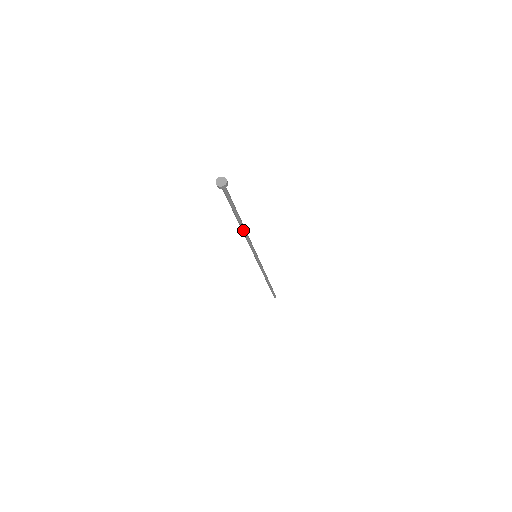
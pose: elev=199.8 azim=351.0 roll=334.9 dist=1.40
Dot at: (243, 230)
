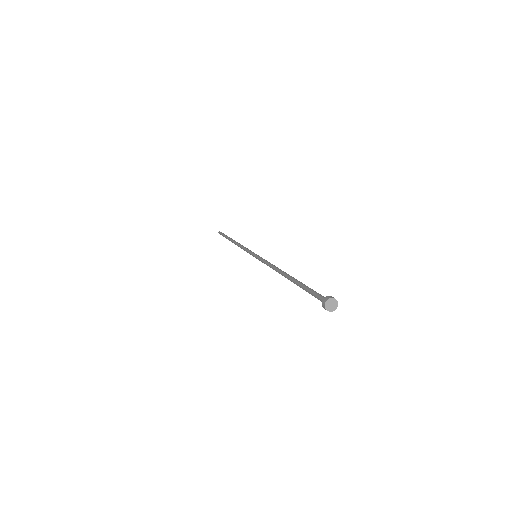
Dot at: (282, 275)
